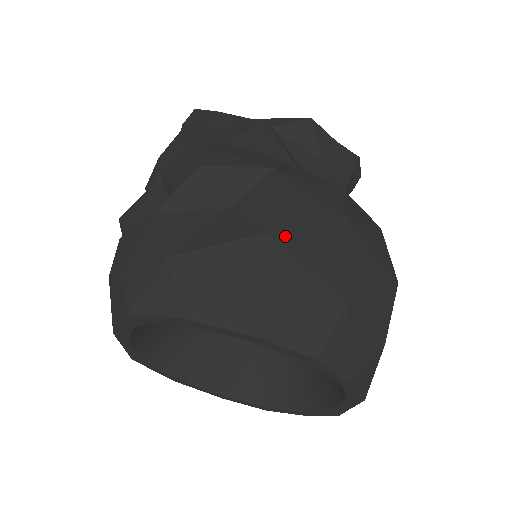
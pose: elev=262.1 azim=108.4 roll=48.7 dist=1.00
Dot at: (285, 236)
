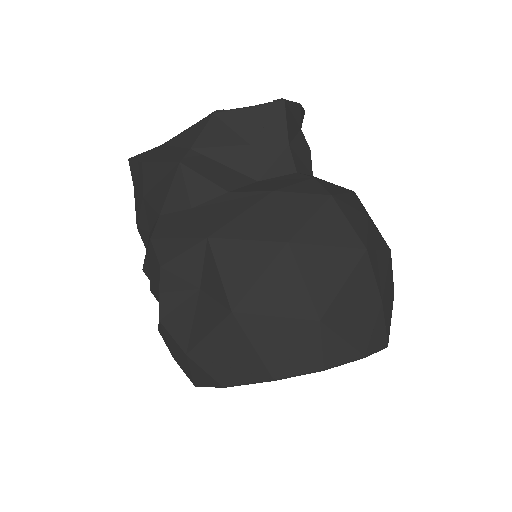
Dot at: (246, 303)
